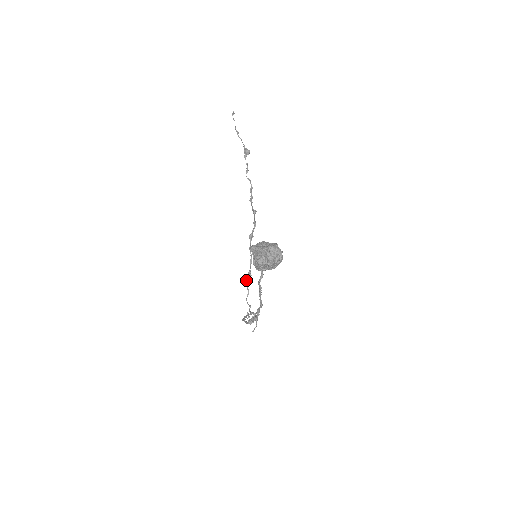
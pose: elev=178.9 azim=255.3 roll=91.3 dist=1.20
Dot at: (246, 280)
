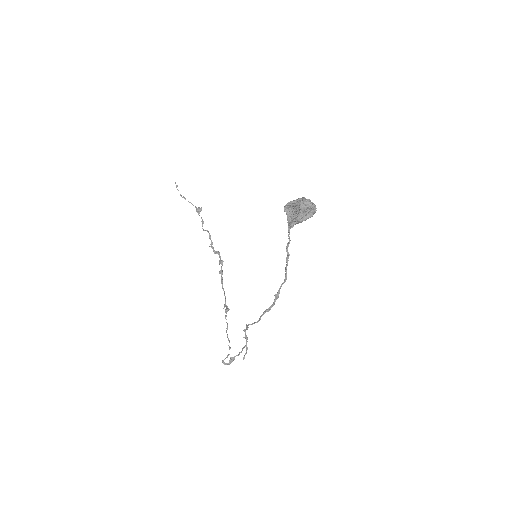
Dot at: (226, 310)
